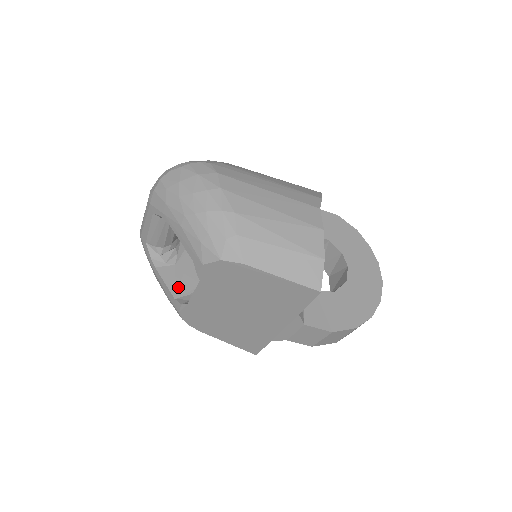
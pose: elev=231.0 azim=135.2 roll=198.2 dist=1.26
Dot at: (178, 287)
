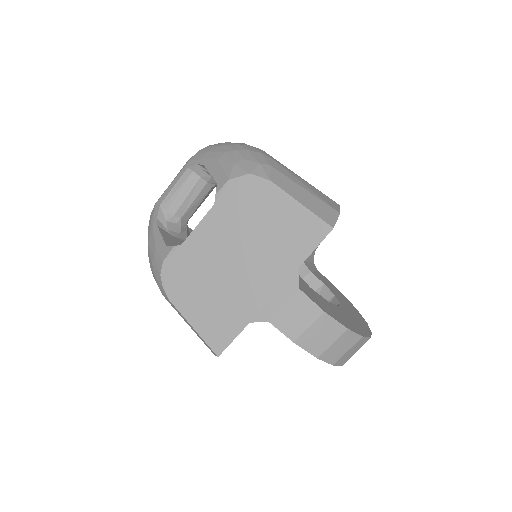
Dot at: (172, 245)
